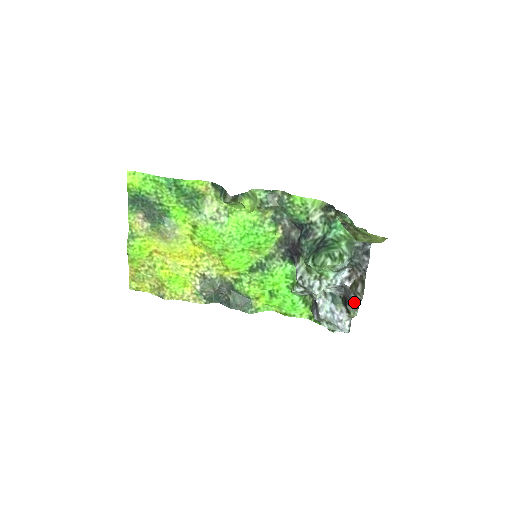
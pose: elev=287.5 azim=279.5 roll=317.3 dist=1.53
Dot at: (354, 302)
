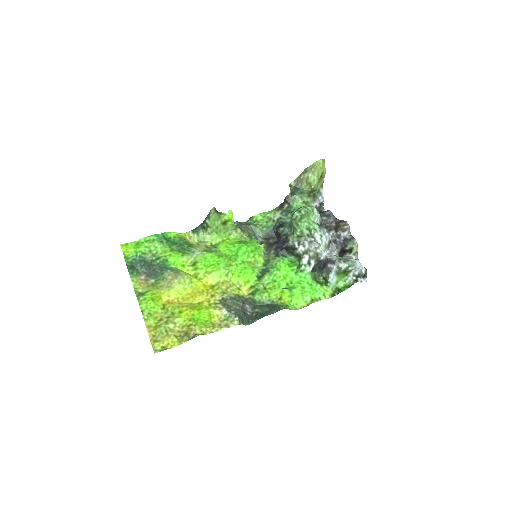
Dot at: (347, 239)
